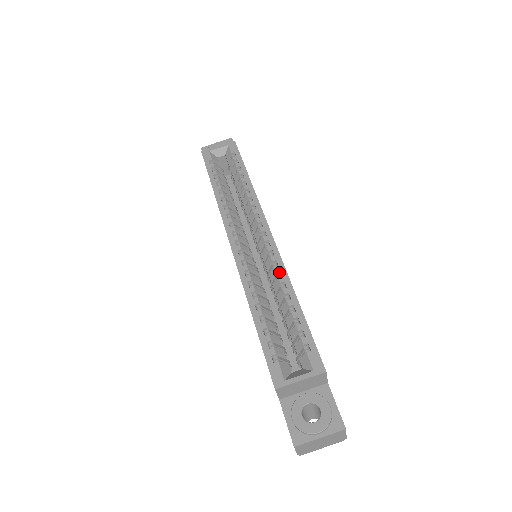
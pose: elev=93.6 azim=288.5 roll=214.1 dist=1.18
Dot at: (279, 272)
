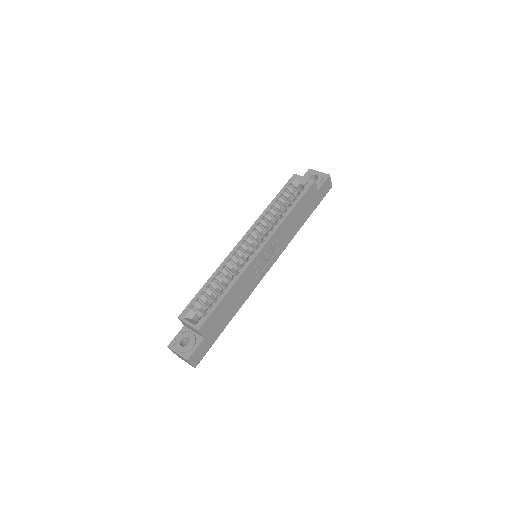
Dot at: (240, 273)
